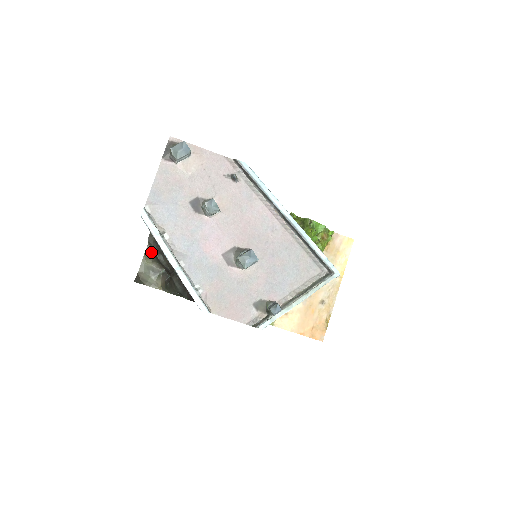
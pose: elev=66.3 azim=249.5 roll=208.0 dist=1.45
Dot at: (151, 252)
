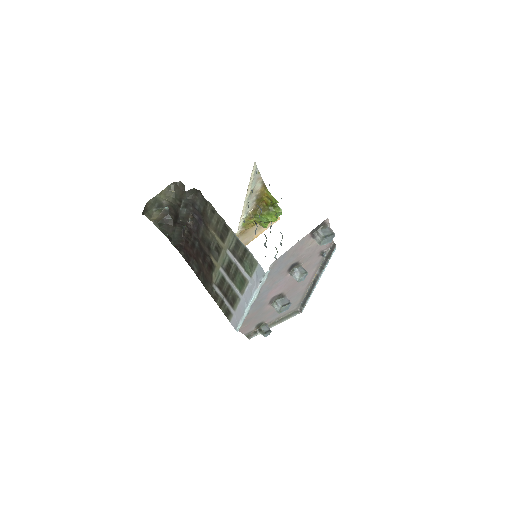
Dot at: (173, 193)
